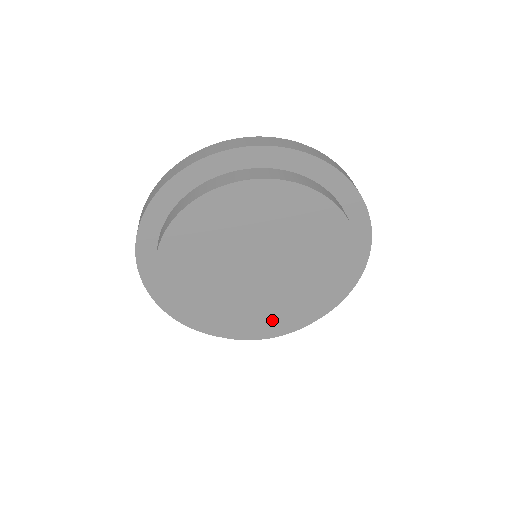
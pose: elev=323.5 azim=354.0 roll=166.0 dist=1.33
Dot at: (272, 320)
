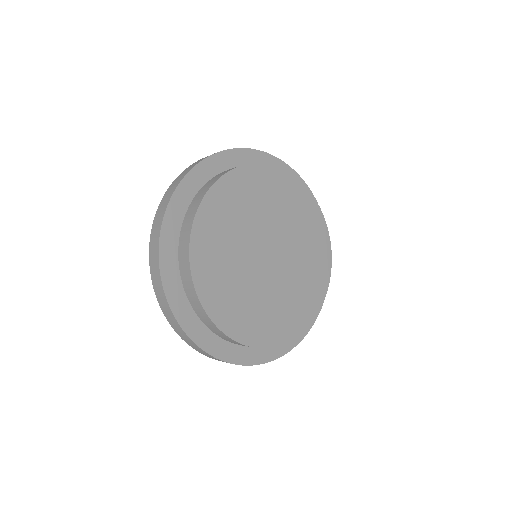
Dot at: (264, 322)
